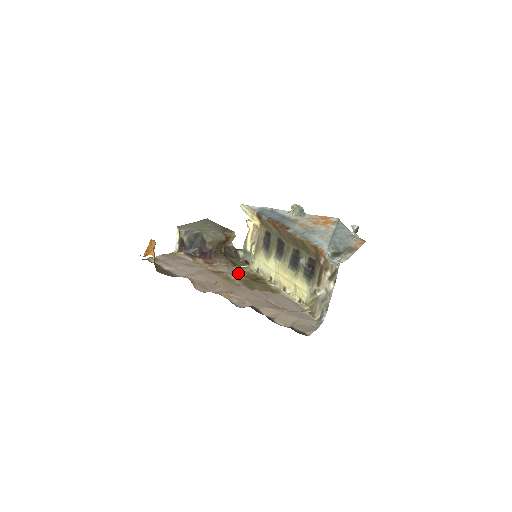
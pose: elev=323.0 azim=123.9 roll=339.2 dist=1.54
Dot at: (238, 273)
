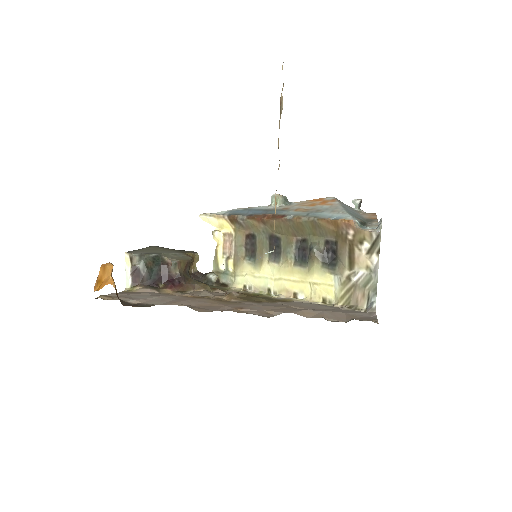
Dot at: (226, 294)
